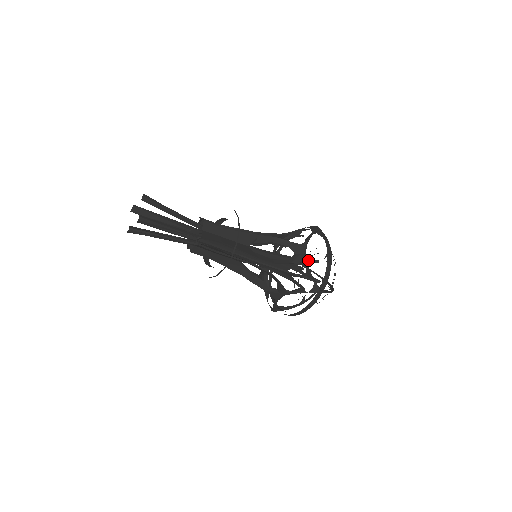
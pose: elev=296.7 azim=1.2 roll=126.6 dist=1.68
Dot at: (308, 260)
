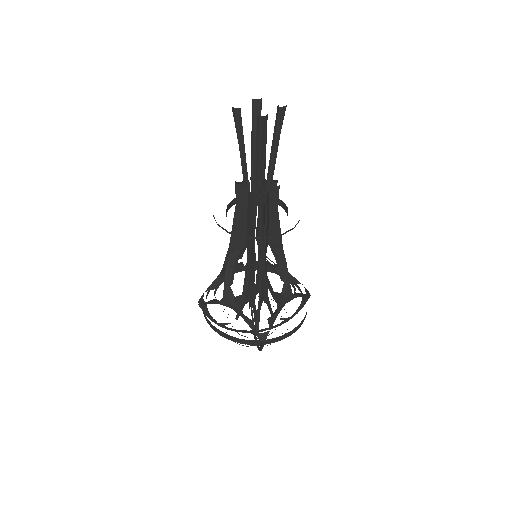
Dot at: (270, 305)
